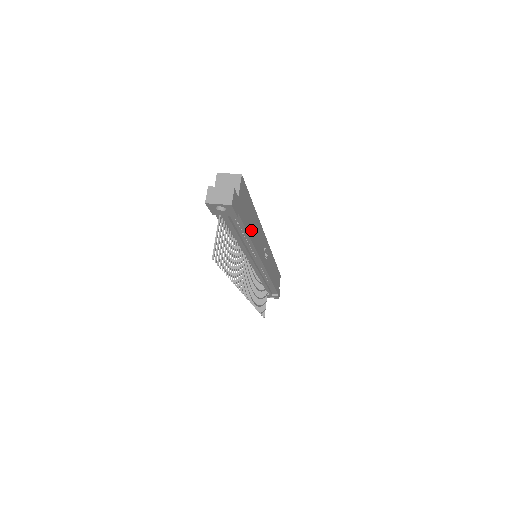
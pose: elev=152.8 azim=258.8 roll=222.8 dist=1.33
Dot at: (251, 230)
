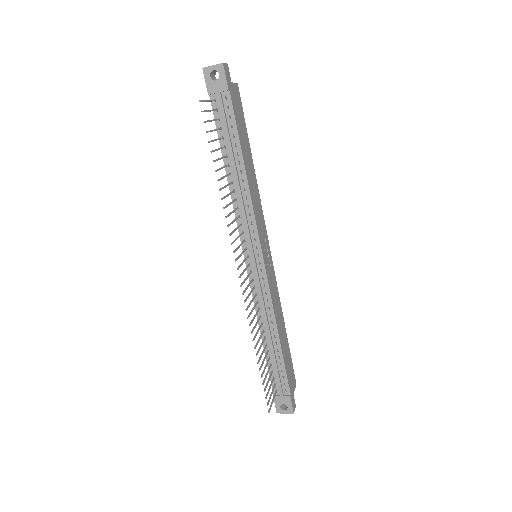
Dot at: (245, 158)
